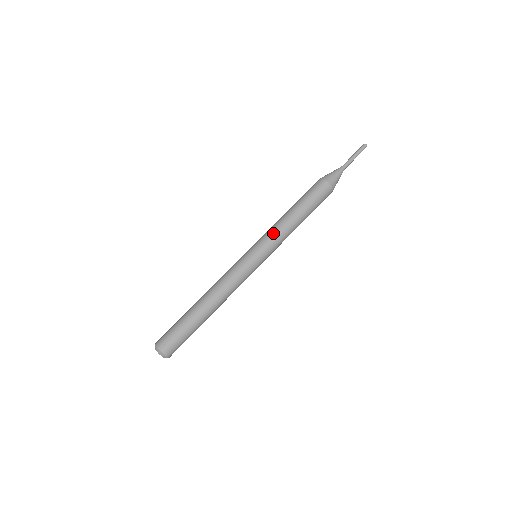
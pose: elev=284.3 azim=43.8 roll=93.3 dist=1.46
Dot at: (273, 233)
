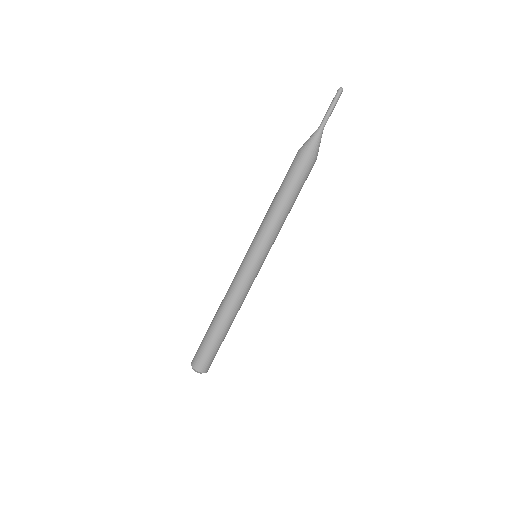
Dot at: (271, 234)
